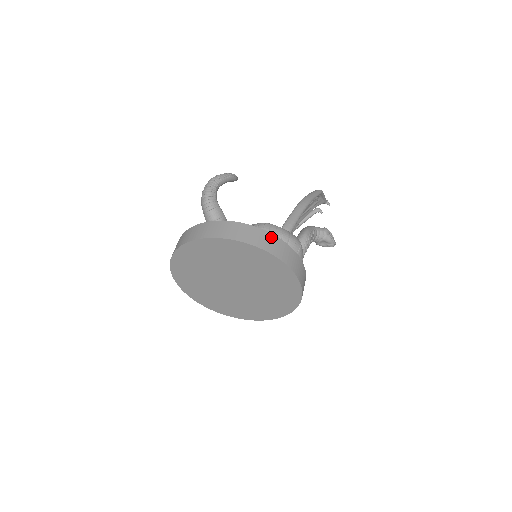
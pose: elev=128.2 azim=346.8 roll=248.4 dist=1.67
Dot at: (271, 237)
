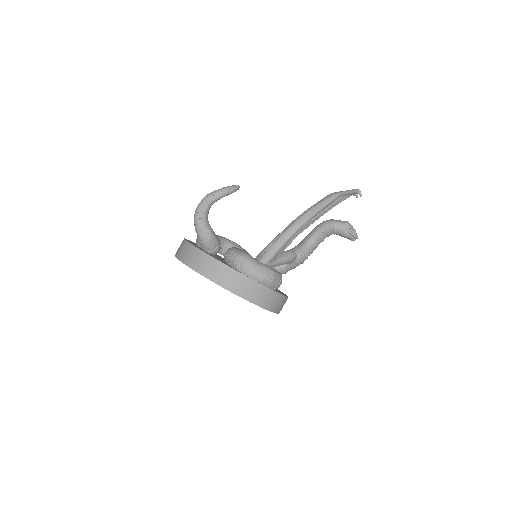
Dot at: (237, 276)
